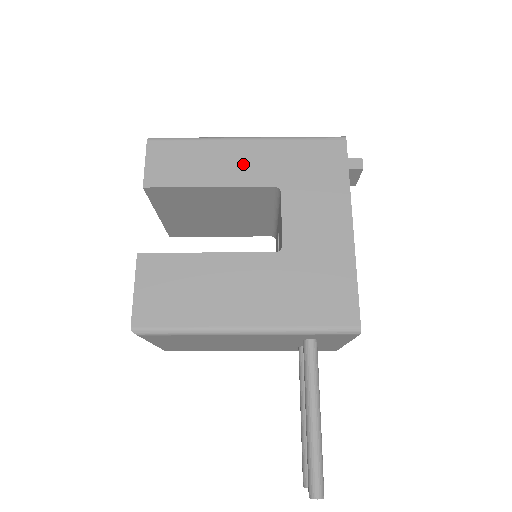
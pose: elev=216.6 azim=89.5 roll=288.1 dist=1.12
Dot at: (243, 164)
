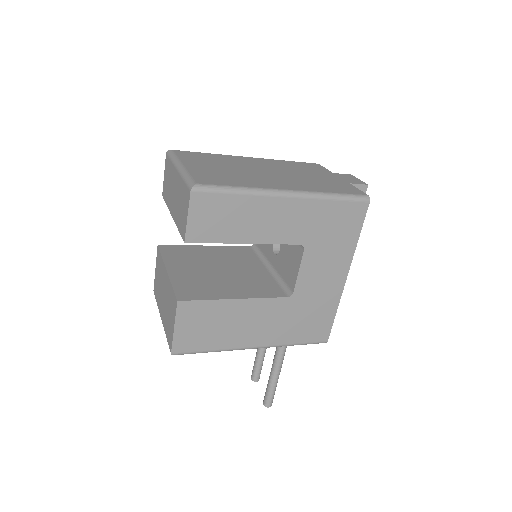
Dot at: (279, 223)
